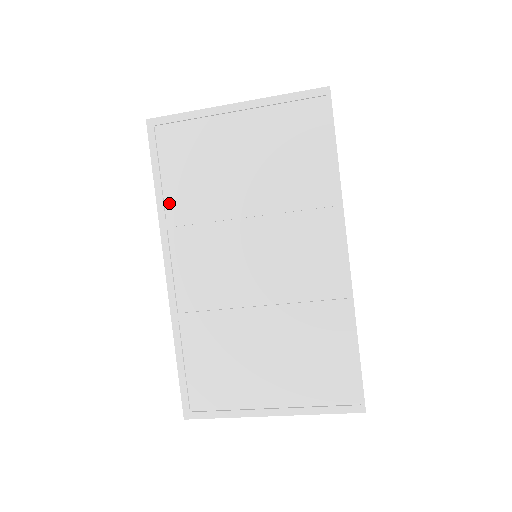
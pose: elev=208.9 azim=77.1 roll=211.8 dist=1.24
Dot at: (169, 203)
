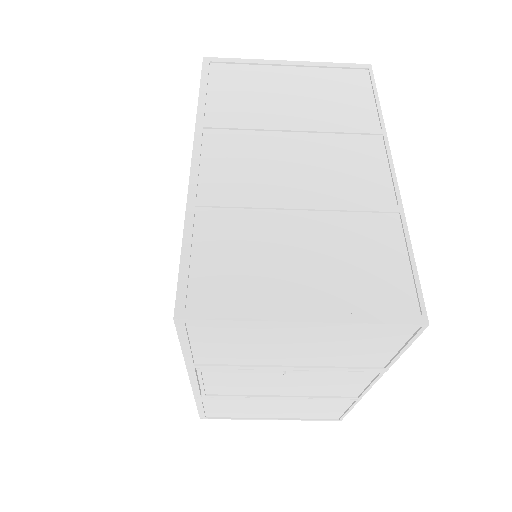
Dot at: (210, 111)
